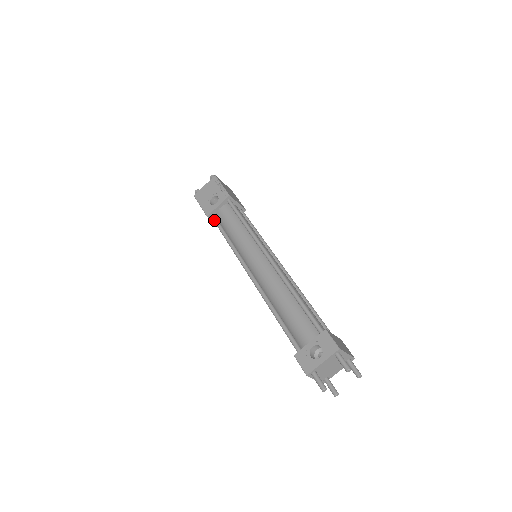
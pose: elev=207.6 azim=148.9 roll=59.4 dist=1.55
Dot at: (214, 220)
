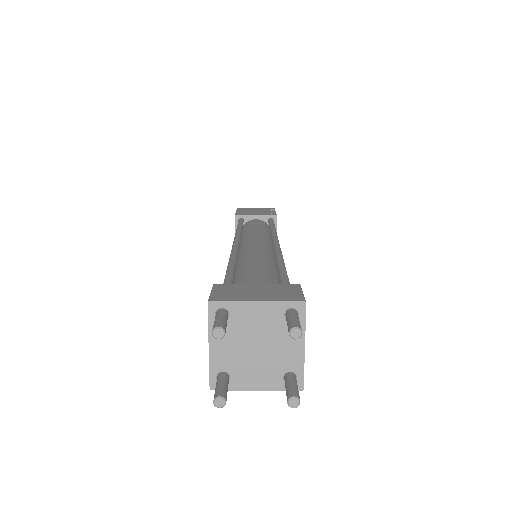
Dot at: occluded
